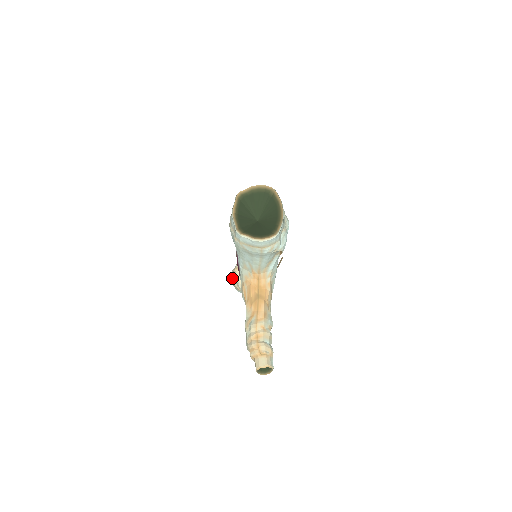
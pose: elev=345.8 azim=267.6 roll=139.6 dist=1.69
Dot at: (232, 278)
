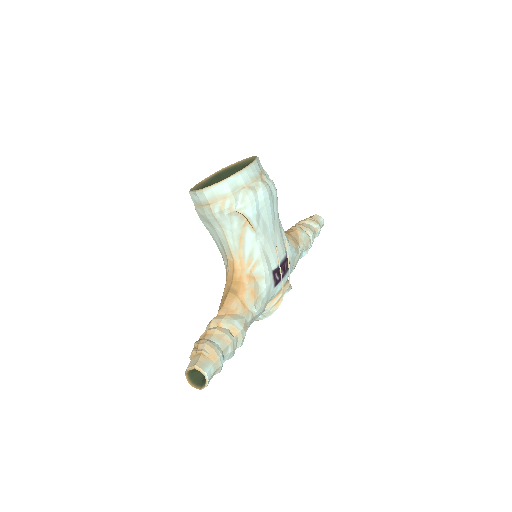
Dot at: occluded
